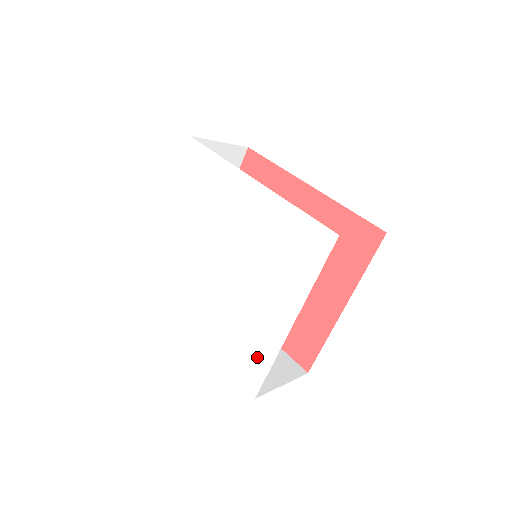
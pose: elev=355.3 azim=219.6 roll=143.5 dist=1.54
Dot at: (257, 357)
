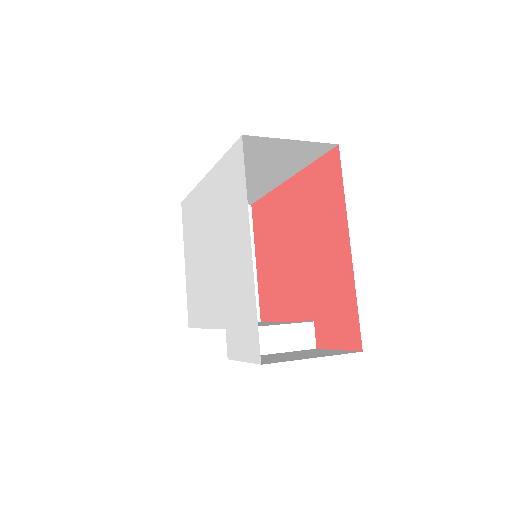
Dot at: (248, 315)
